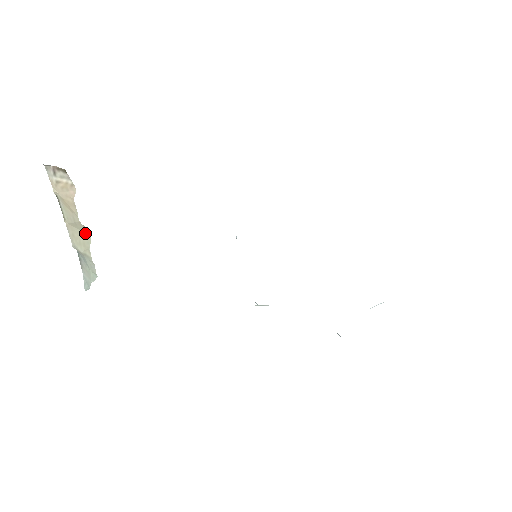
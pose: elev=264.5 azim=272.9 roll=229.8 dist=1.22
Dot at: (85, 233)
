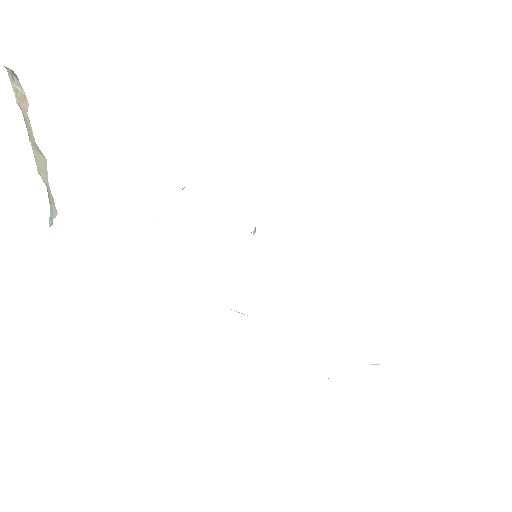
Dot at: (43, 158)
